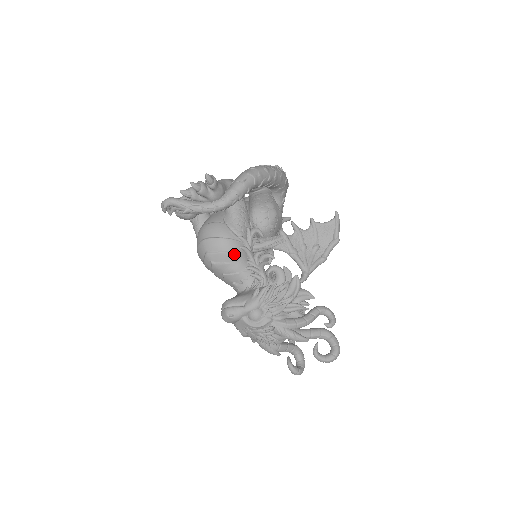
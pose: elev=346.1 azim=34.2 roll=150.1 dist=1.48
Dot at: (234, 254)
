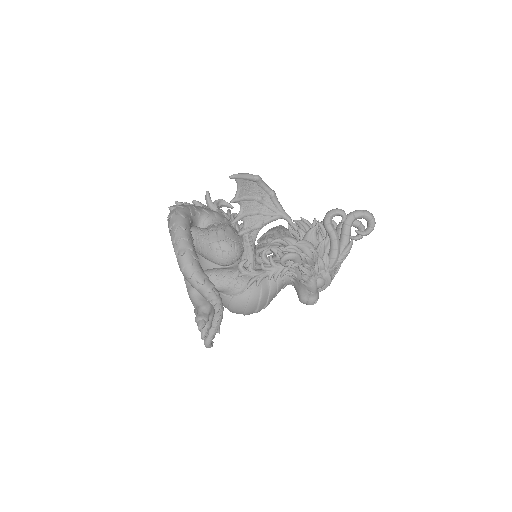
Dot at: (263, 293)
